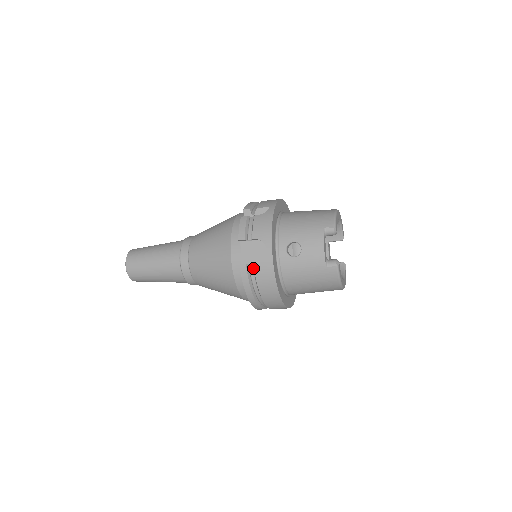
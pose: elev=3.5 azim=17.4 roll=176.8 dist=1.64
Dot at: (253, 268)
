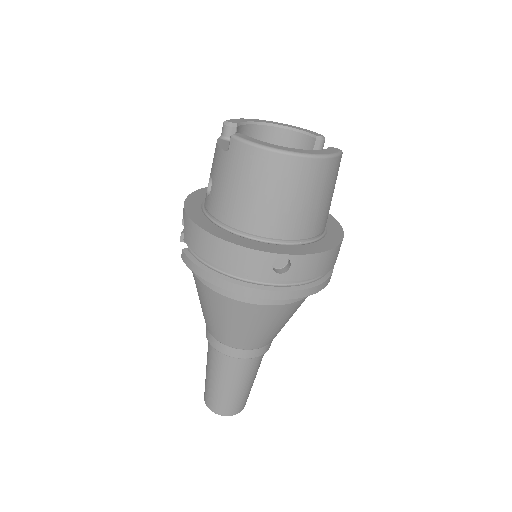
Dot at: occluded
